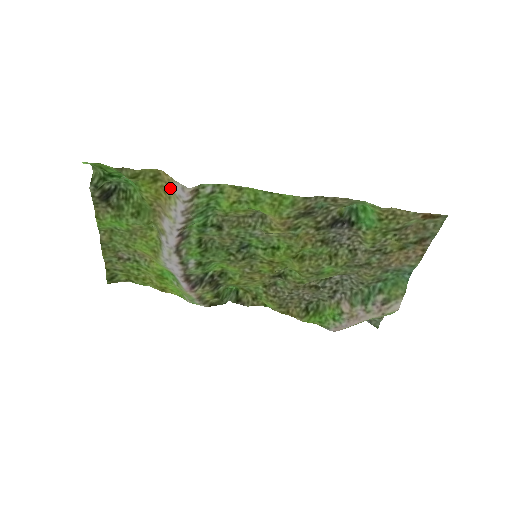
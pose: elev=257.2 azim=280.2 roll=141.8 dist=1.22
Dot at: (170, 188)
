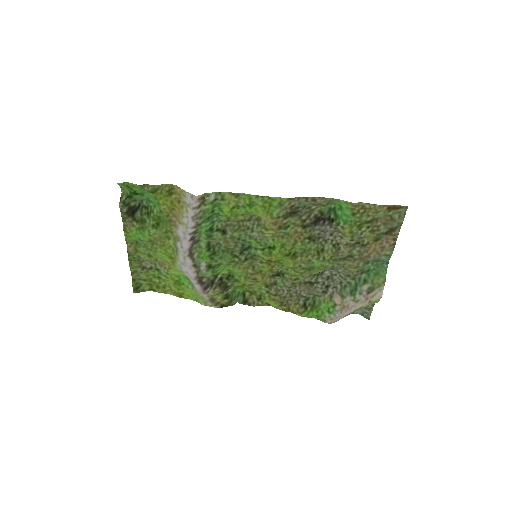
Dot at: (182, 199)
